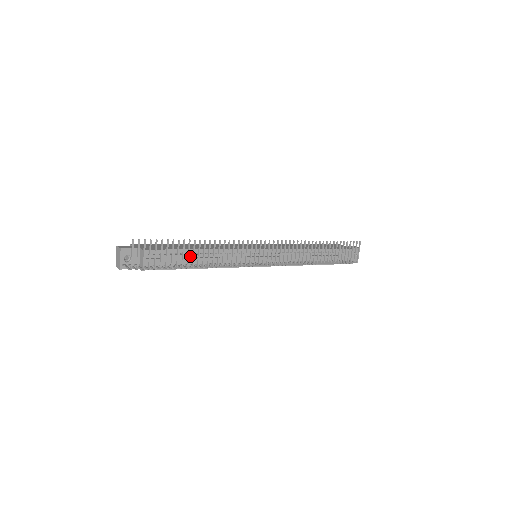
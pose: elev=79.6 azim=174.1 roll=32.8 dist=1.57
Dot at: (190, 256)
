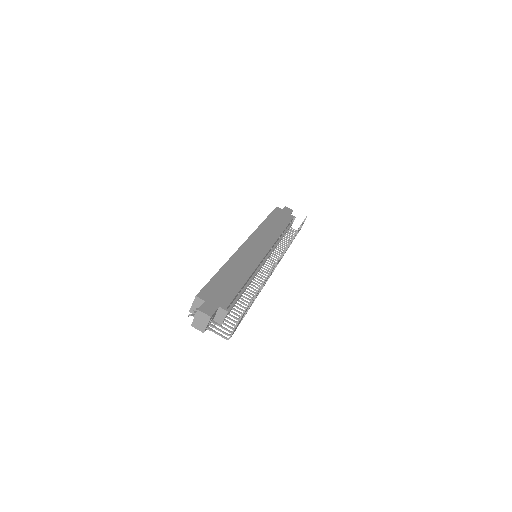
Dot at: (240, 291)
